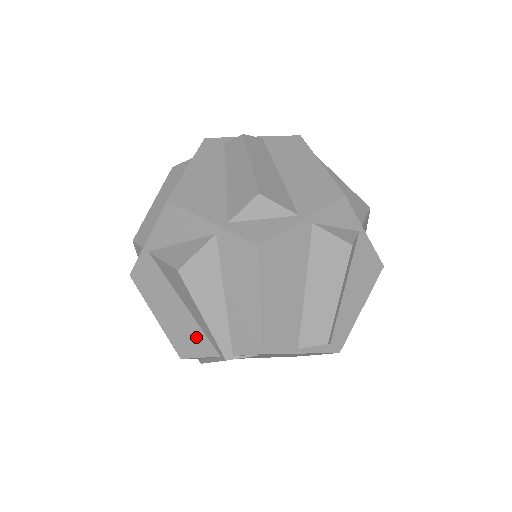
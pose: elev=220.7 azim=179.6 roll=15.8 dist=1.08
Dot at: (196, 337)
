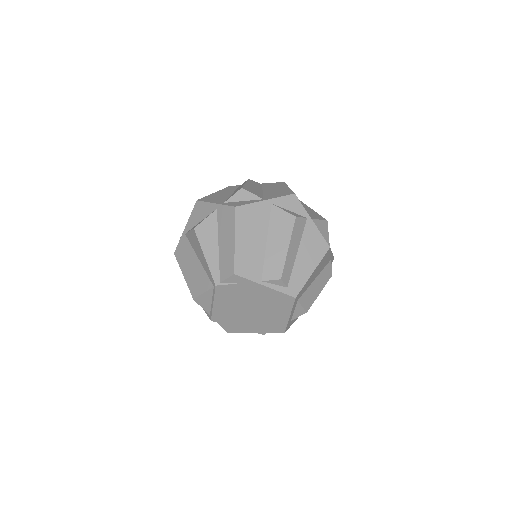
Dot at: (203, 279)
